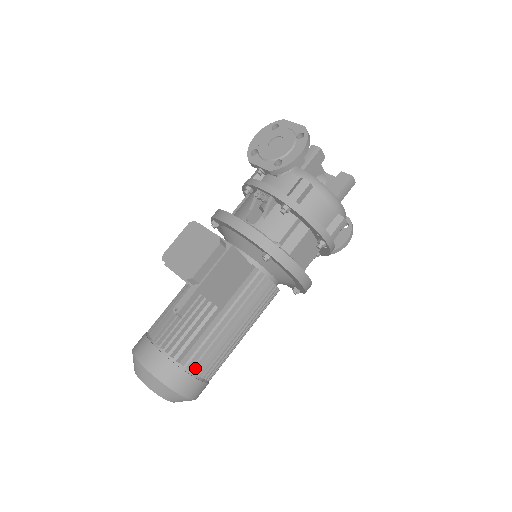
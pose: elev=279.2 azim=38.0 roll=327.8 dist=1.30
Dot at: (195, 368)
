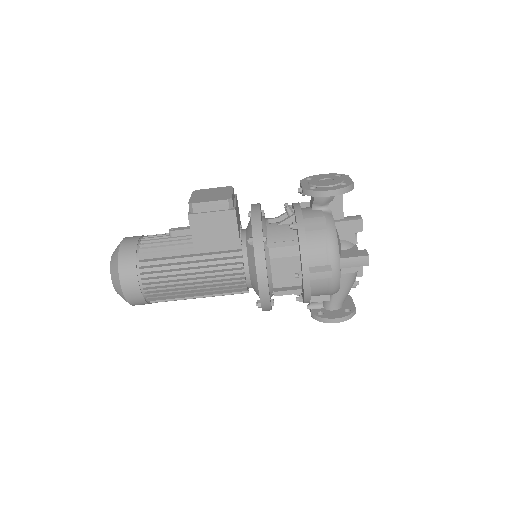
Dot at: (144, 273)
